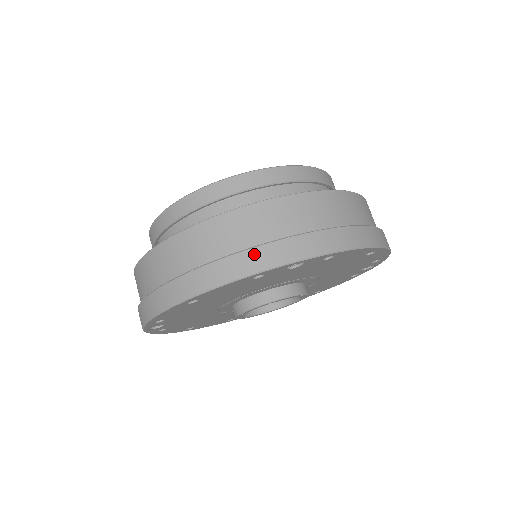
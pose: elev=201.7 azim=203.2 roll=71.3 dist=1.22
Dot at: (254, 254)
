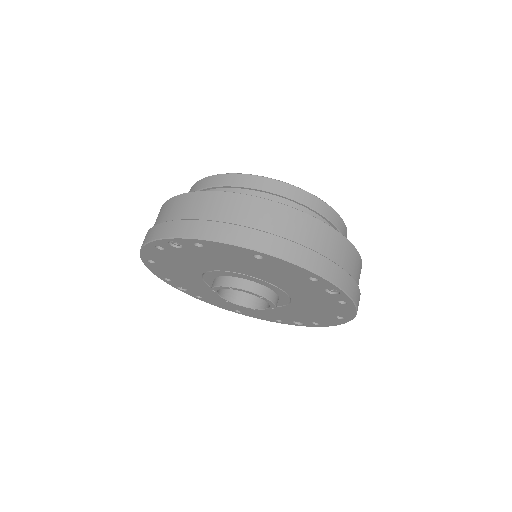
Dot at: (328, 264)
